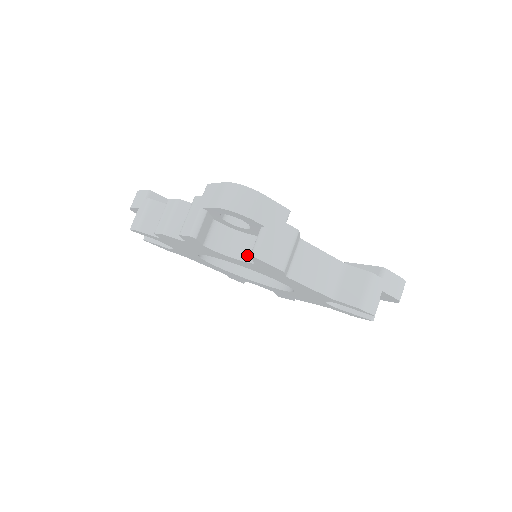
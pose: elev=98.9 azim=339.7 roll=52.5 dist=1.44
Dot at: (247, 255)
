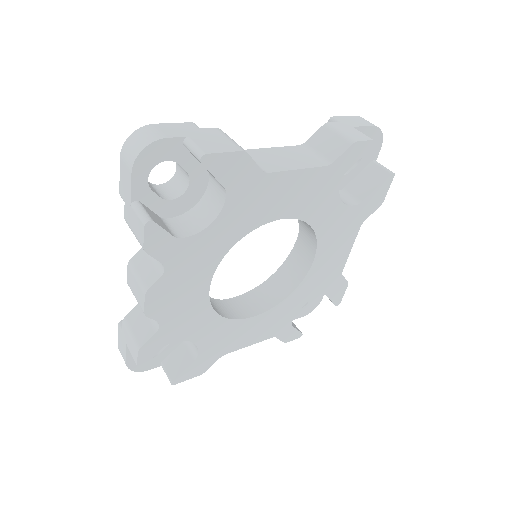
Dot at: (218, 204)
